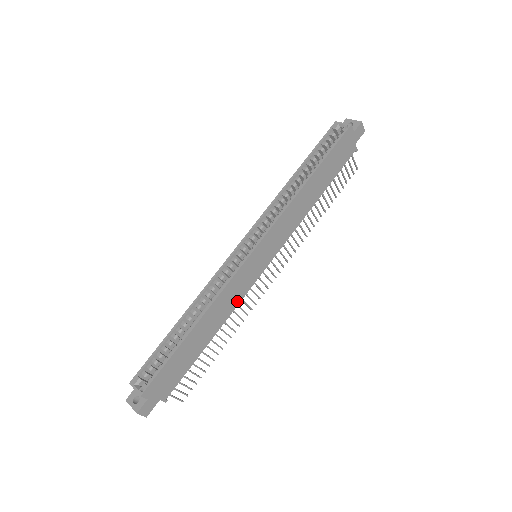
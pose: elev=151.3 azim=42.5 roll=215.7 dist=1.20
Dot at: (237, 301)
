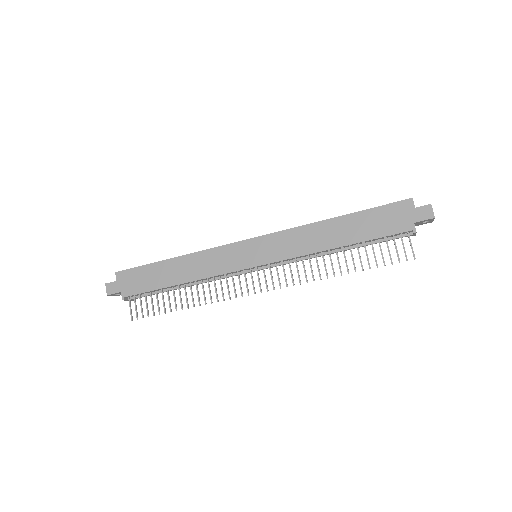
Dot at: (214, 272)
